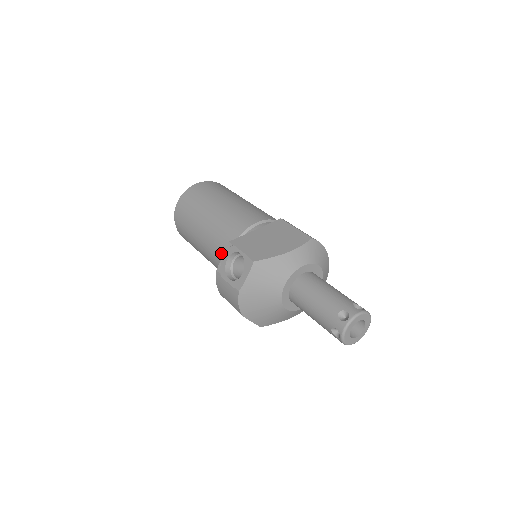
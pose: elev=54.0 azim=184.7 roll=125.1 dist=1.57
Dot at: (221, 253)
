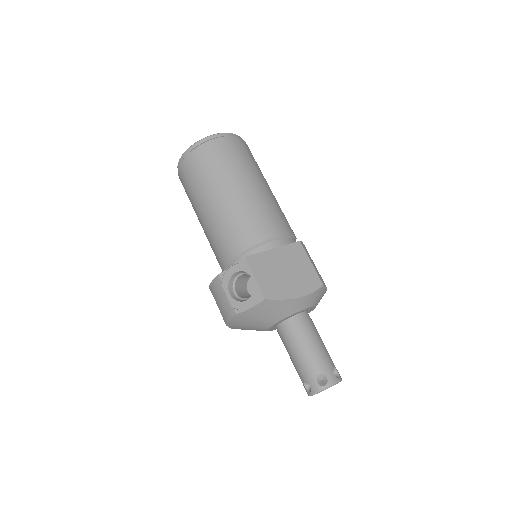
Dot at: (226, 248)
